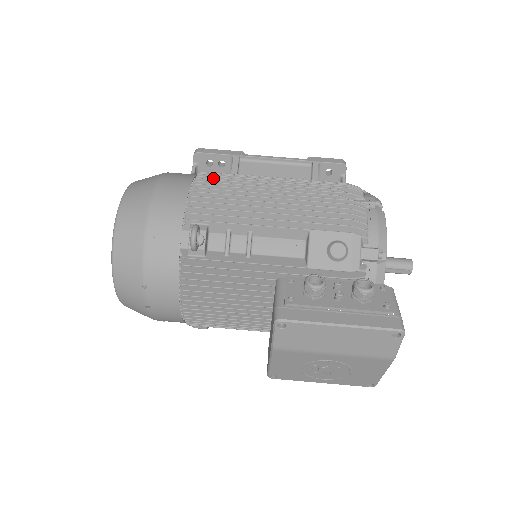
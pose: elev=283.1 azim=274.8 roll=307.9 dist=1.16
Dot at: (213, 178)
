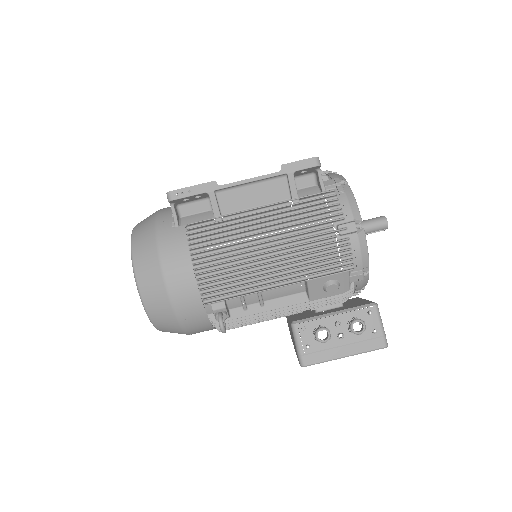
Dot at: (208, 251)
